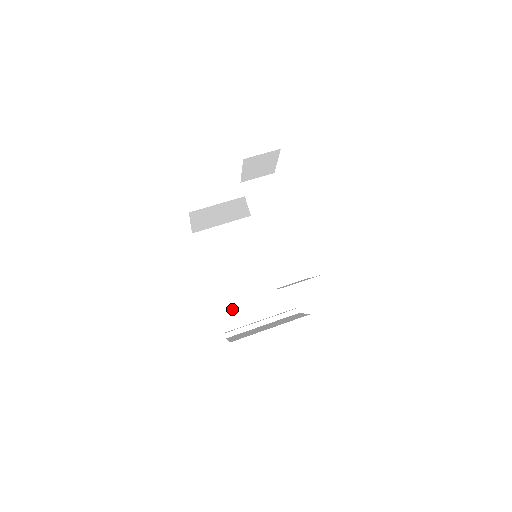
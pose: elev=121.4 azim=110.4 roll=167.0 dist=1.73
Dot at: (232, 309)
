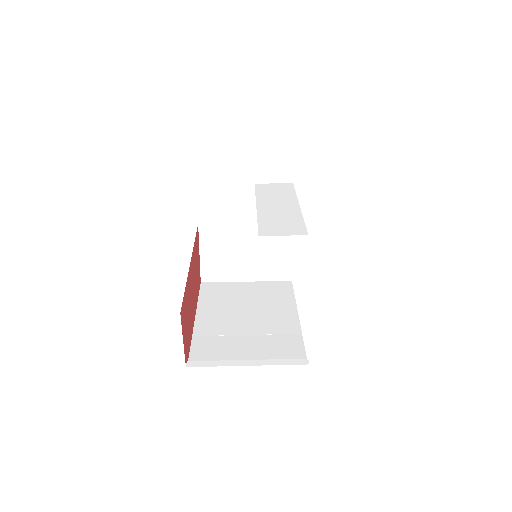
Dot at: (212, 346)
